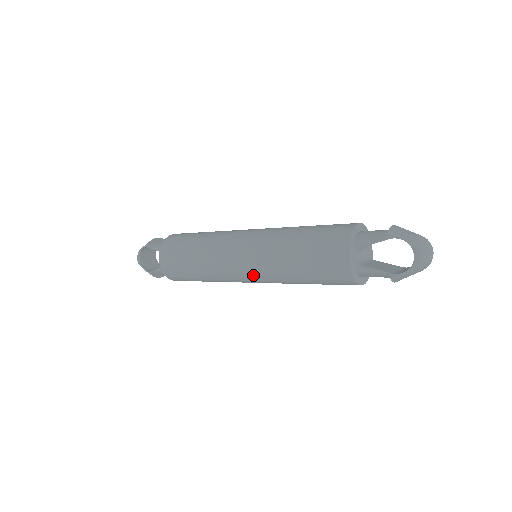
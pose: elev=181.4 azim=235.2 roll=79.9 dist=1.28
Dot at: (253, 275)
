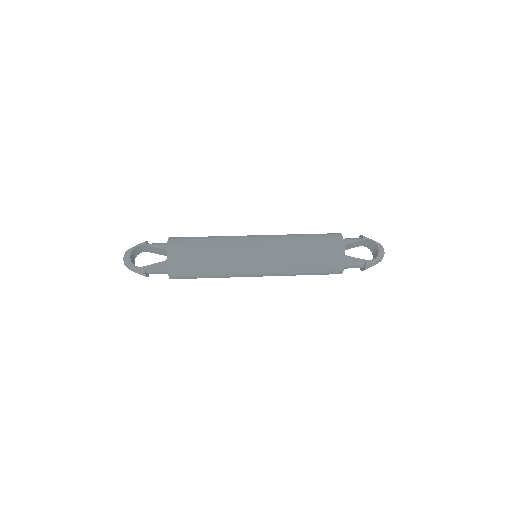
Dot at: (265, 262)
